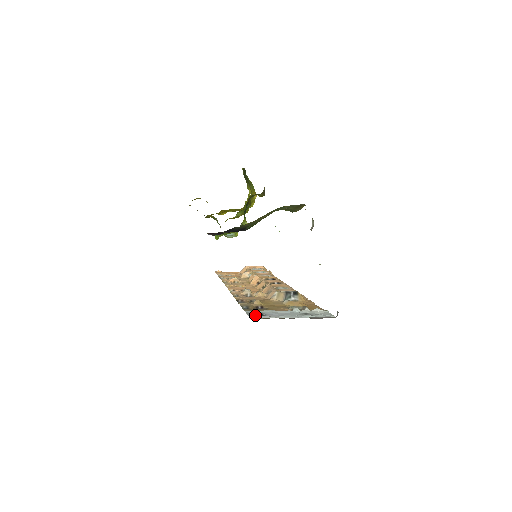
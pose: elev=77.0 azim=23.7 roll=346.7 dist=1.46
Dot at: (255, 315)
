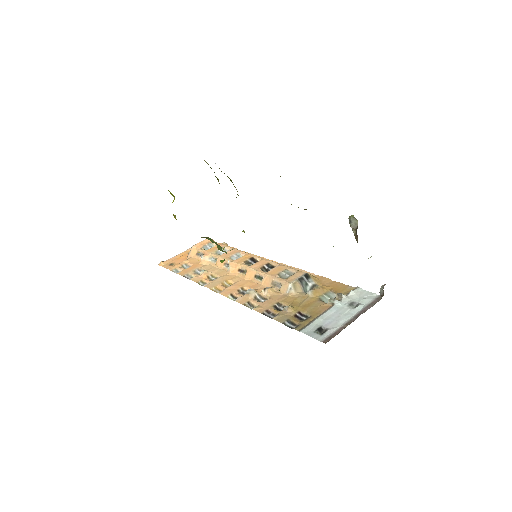
Dot at: (319, 334)
